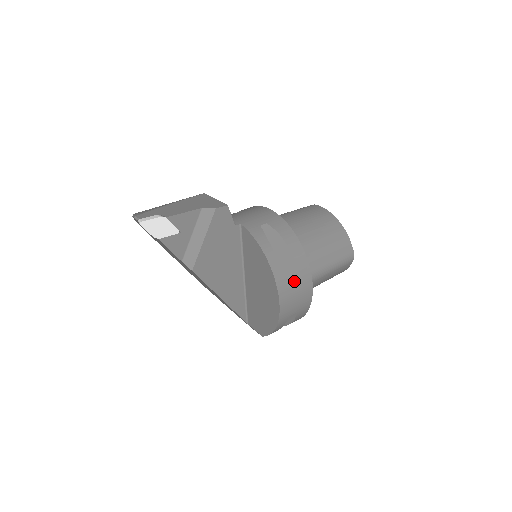
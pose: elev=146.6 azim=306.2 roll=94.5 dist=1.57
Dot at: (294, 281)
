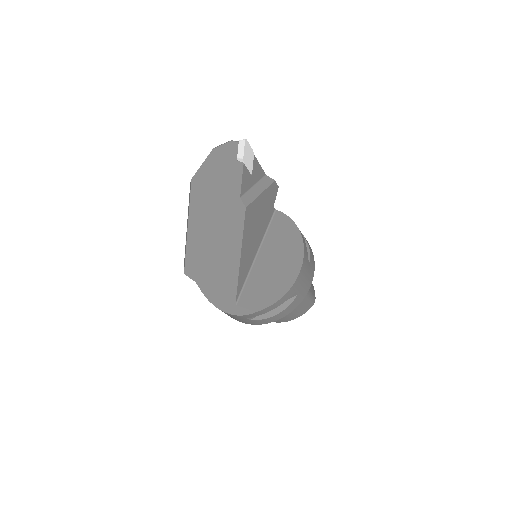
Dot at: (309, 262)
